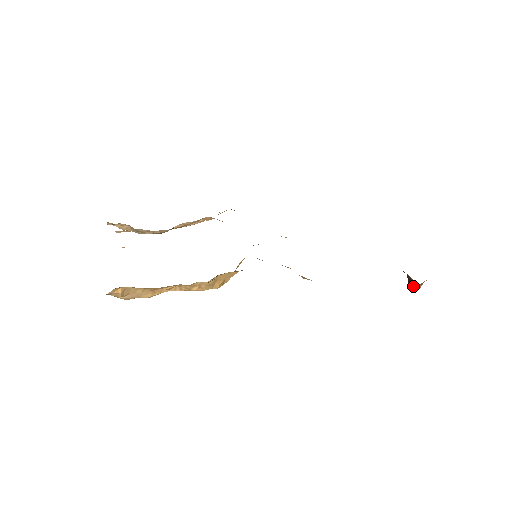
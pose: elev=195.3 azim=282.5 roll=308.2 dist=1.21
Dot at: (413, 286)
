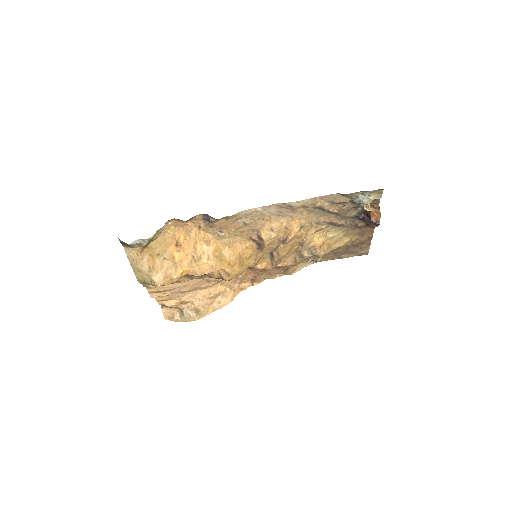
Dot at: (372, 214)
